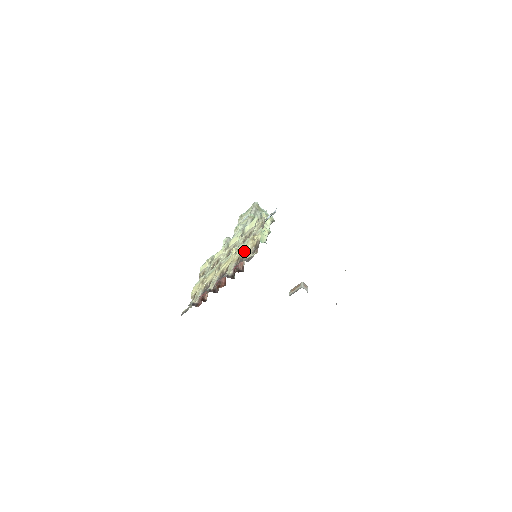
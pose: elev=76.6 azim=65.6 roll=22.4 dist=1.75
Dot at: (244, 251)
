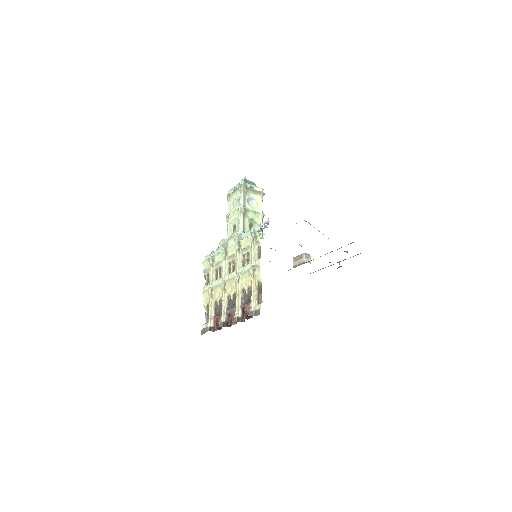
Dot at: (247, 285)
